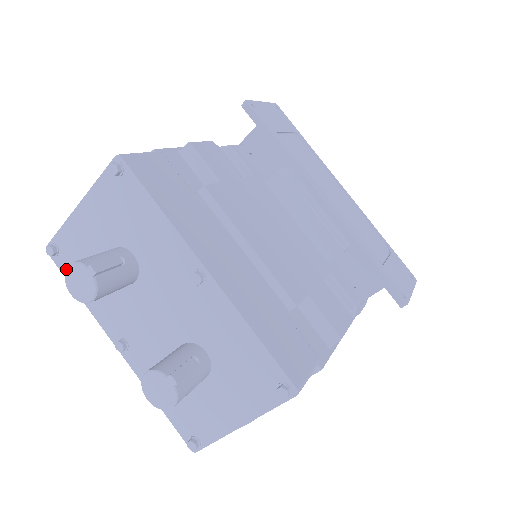
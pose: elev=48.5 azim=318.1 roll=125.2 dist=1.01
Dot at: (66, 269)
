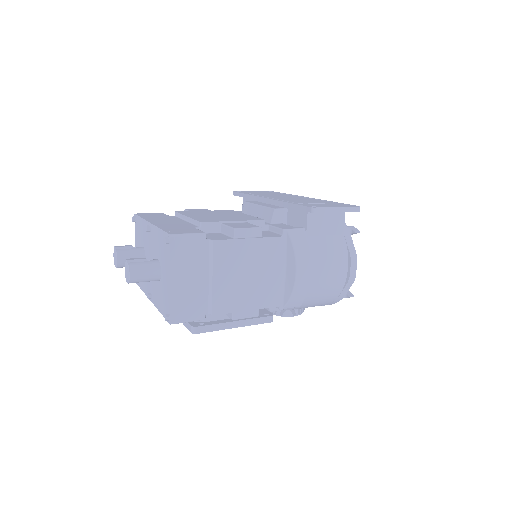
Dot at: occluded
